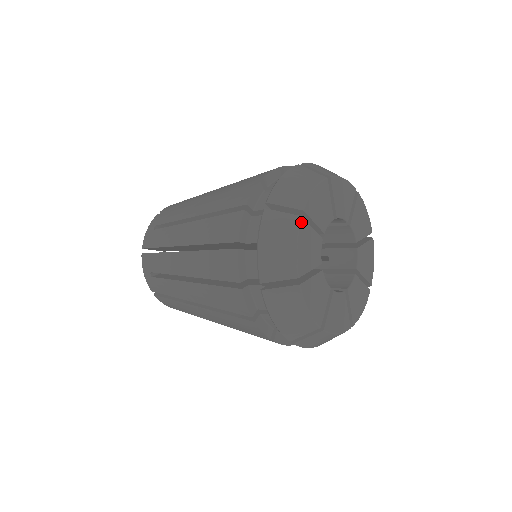
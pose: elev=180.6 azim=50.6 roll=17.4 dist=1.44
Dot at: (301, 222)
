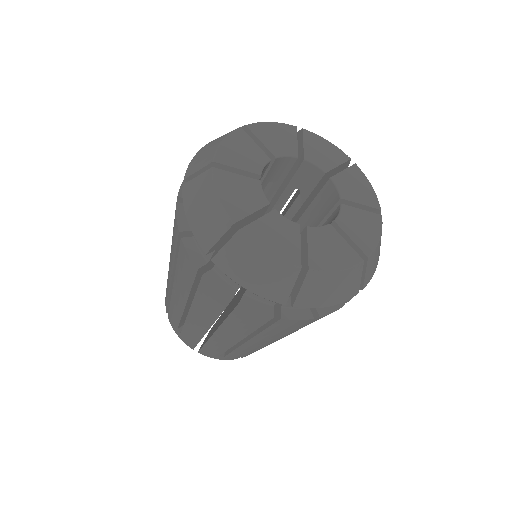
Dot at: (214, 172)
